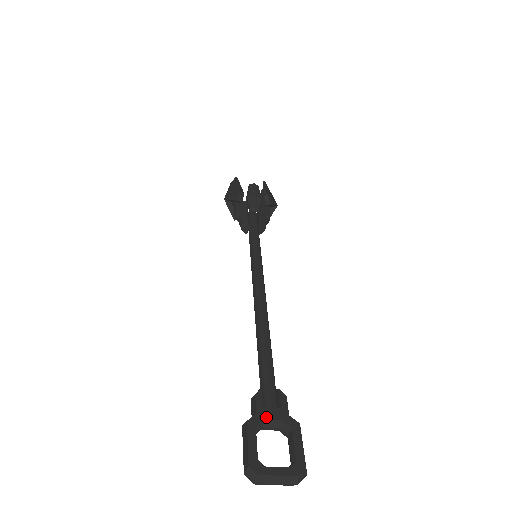
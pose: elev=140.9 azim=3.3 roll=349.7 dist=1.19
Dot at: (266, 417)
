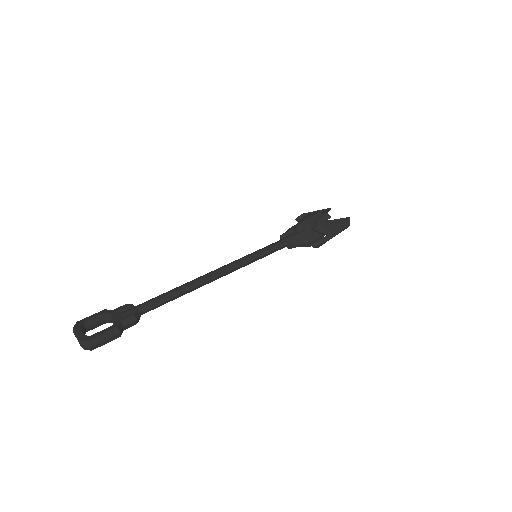
Dot at: (112, 314)
